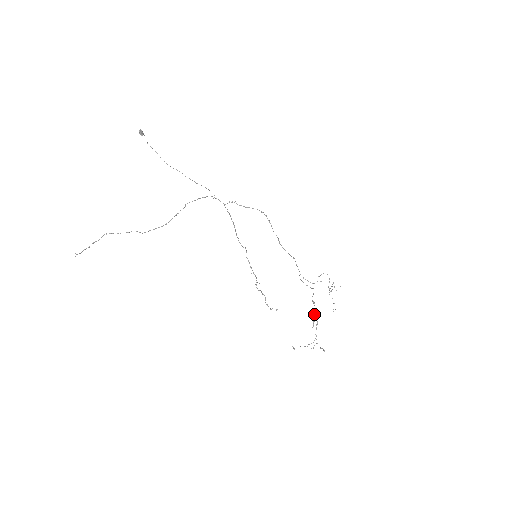
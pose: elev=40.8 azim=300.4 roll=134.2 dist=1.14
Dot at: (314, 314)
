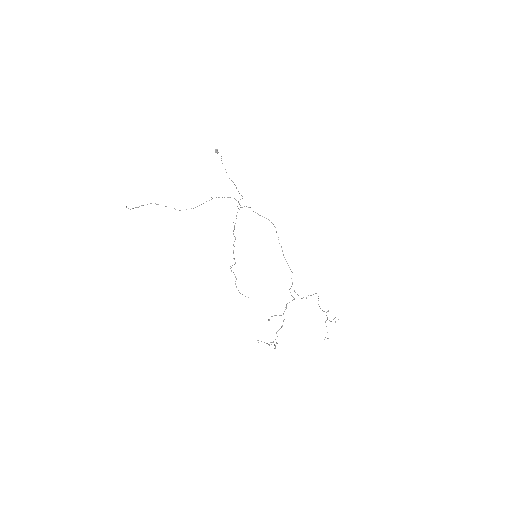
Dot at: occluded
